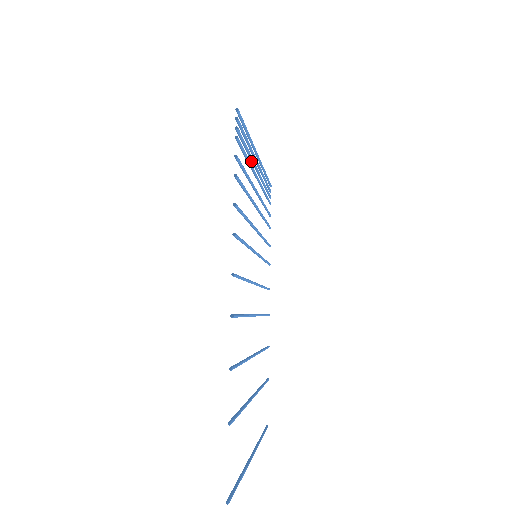
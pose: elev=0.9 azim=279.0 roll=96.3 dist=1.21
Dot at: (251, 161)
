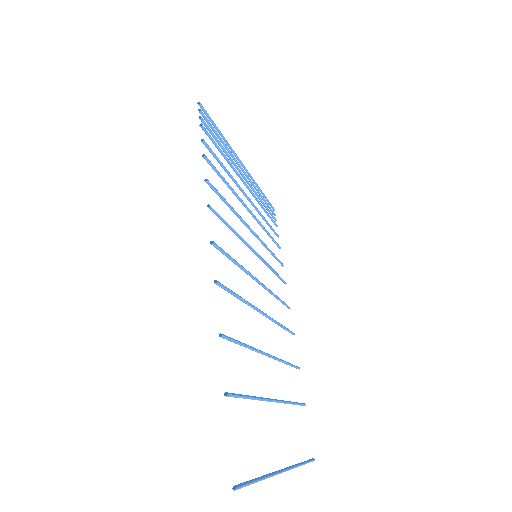
Dot at: occluded
